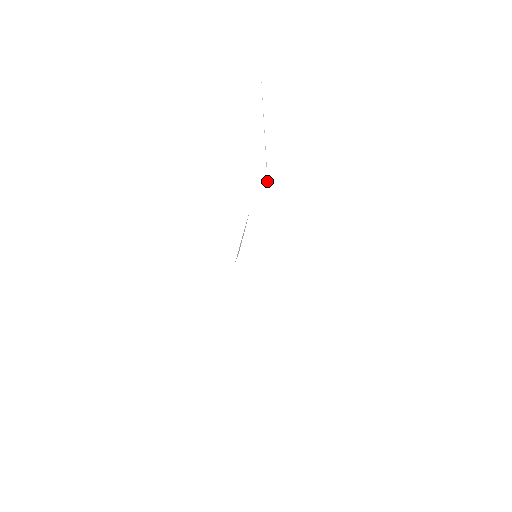
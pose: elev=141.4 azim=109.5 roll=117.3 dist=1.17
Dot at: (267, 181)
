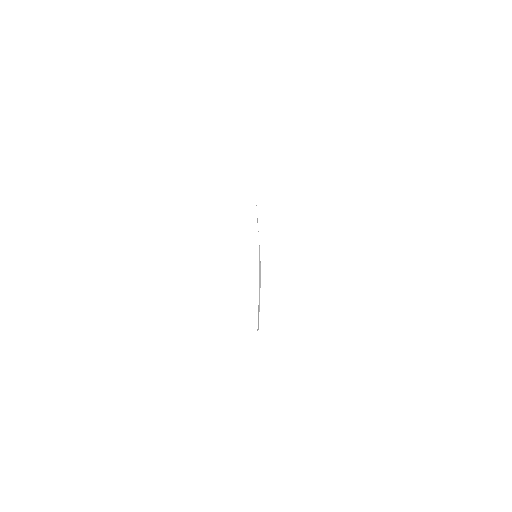
Dot at: occluded
